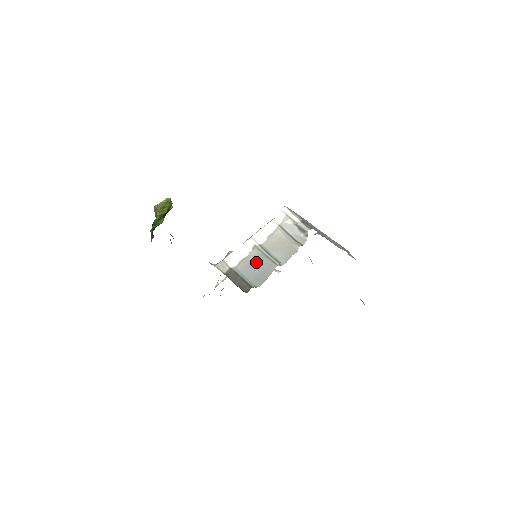
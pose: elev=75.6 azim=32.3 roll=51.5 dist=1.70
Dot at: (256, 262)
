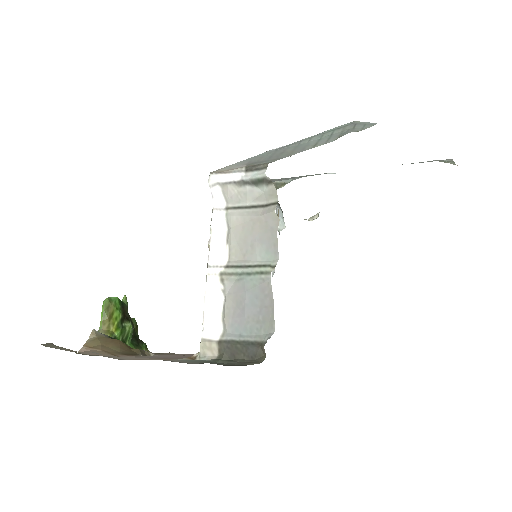
Dot at: (240, 298)
